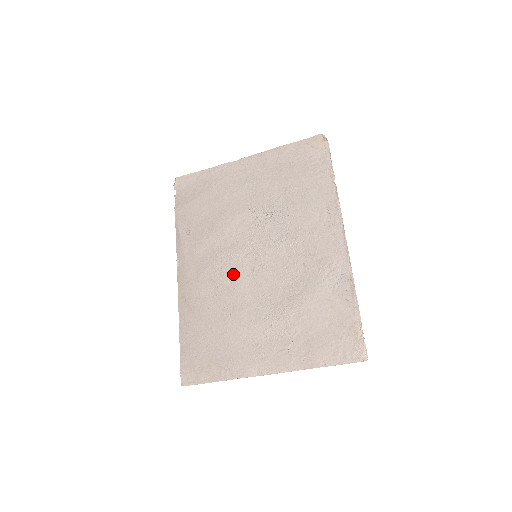
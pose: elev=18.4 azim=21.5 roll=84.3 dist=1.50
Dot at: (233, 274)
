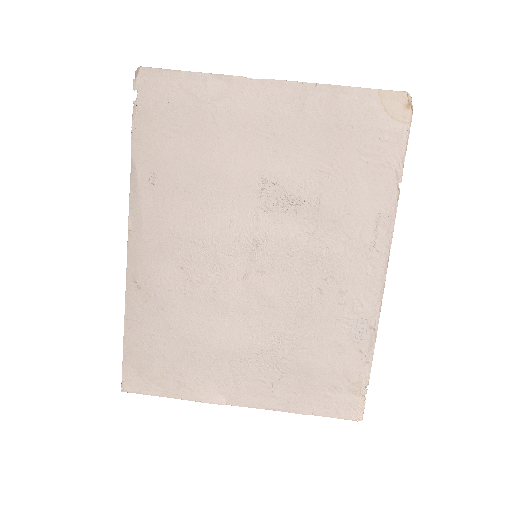
Dot at: (217, 271)
